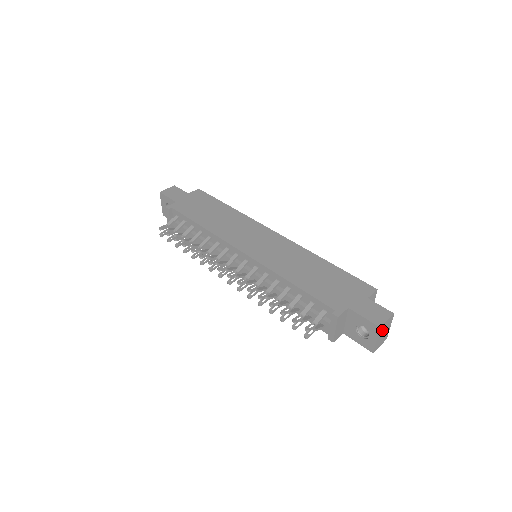
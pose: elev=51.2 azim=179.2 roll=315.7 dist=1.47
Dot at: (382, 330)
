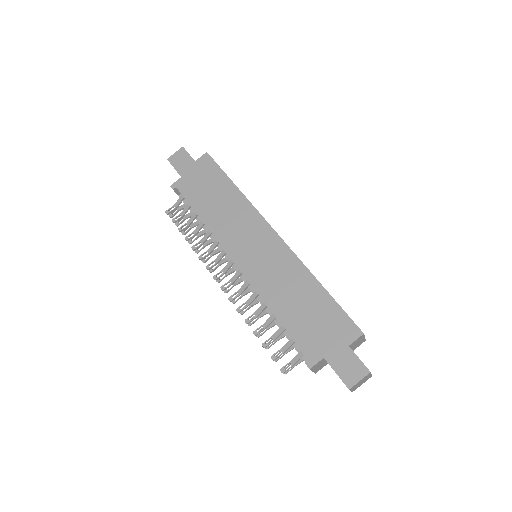
Dot at: (356, 385)
